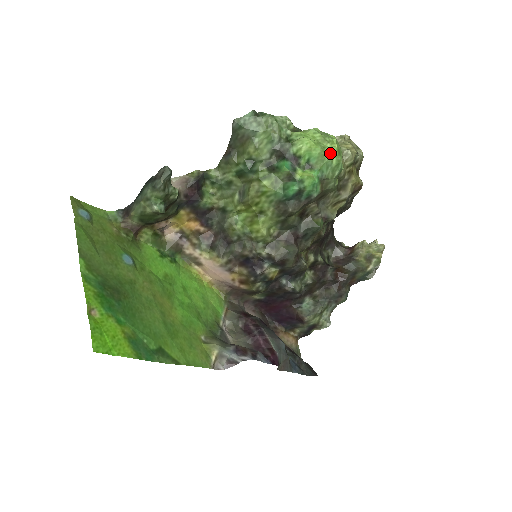
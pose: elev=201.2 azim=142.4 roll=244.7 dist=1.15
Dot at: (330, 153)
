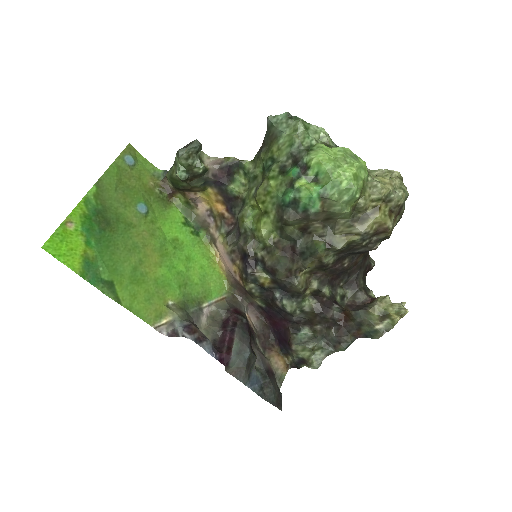
Dot at: (342, 174)
